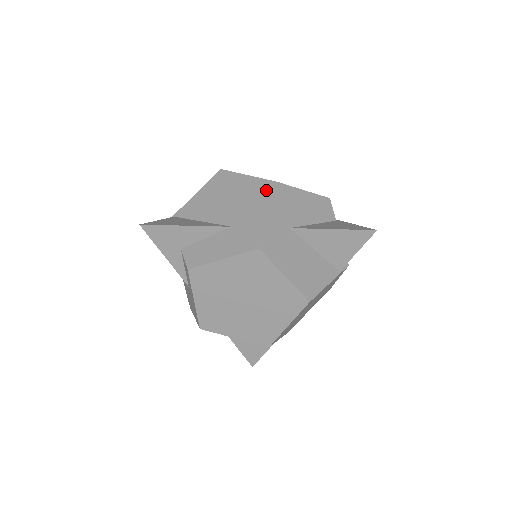
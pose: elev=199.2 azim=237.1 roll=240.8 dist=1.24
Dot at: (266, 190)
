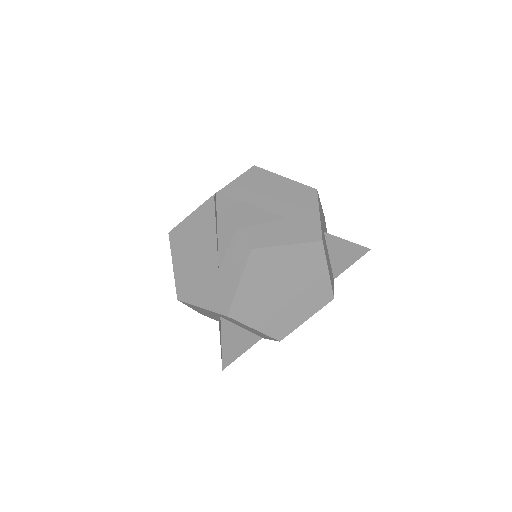
Dot at: (310, 194)
